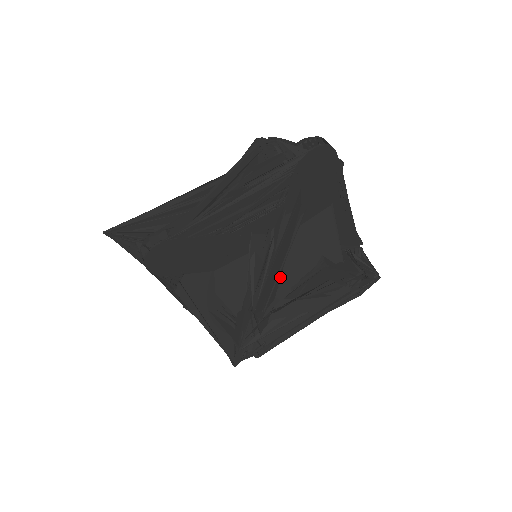
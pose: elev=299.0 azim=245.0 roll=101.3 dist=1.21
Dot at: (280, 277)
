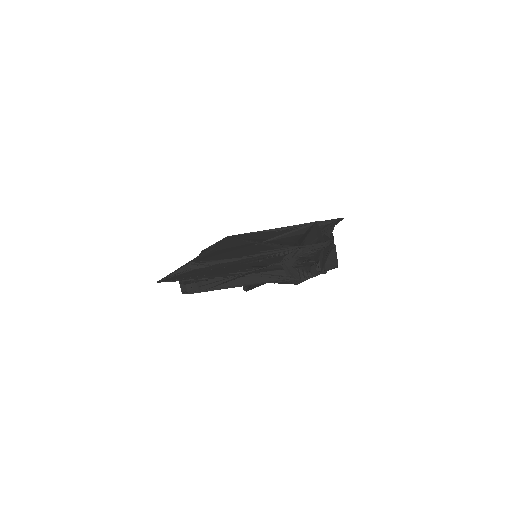
Dot at: occluded
